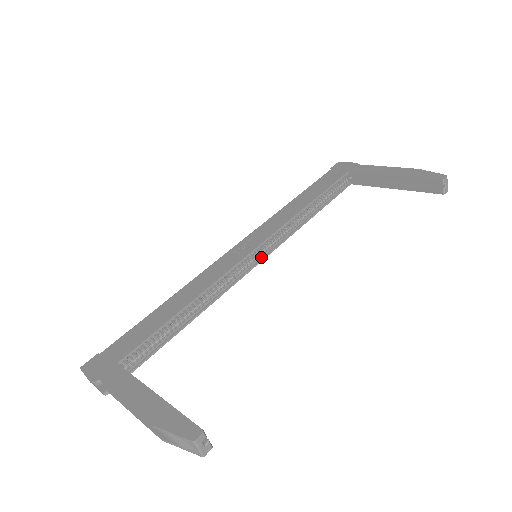
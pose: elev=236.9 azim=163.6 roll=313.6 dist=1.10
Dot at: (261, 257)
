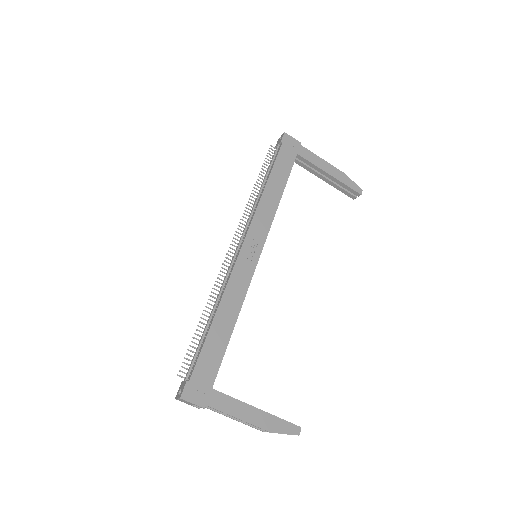
Dot at: occluded
